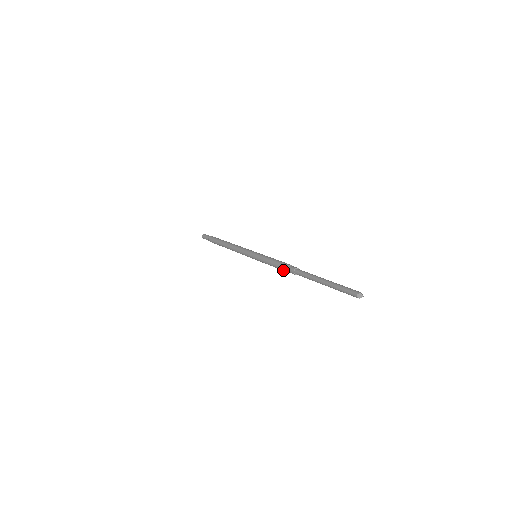
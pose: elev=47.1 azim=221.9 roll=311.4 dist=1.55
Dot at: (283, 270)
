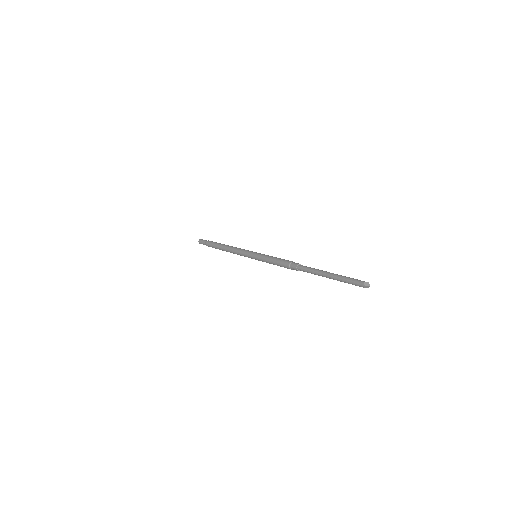
Dot at: (285, 264)
